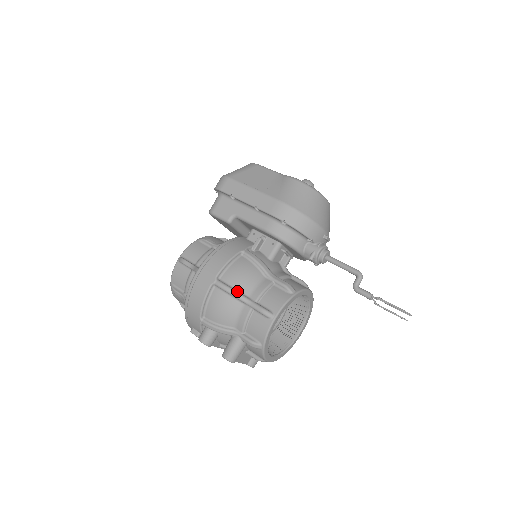
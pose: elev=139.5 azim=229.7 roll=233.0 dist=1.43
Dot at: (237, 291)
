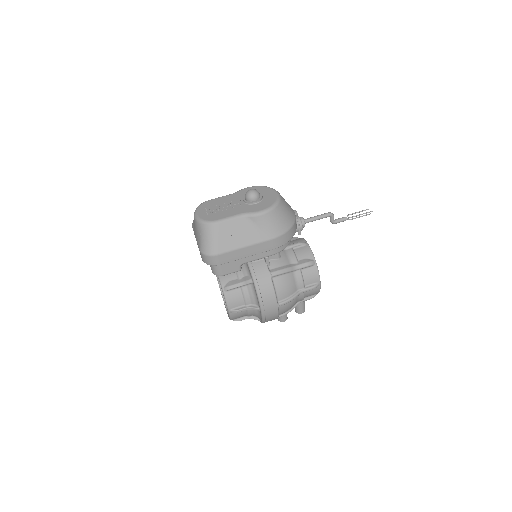
Dot at: (293, 296)
